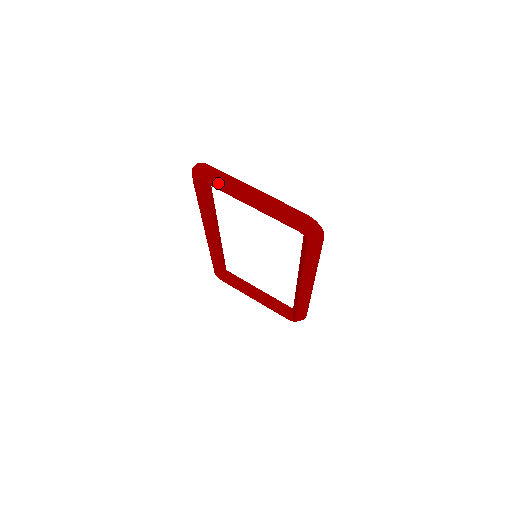
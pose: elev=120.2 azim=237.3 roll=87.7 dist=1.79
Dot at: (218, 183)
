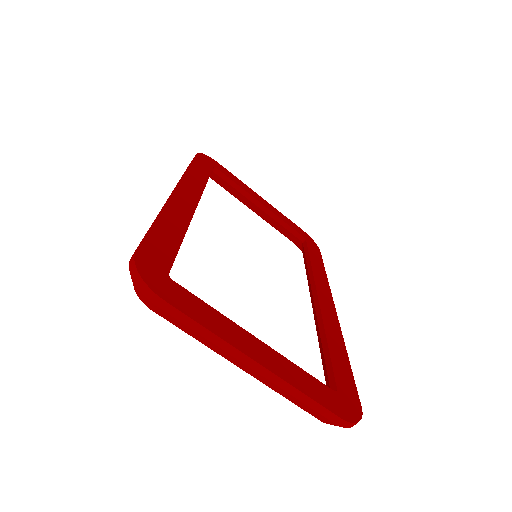
Dot at: (183, 329)
